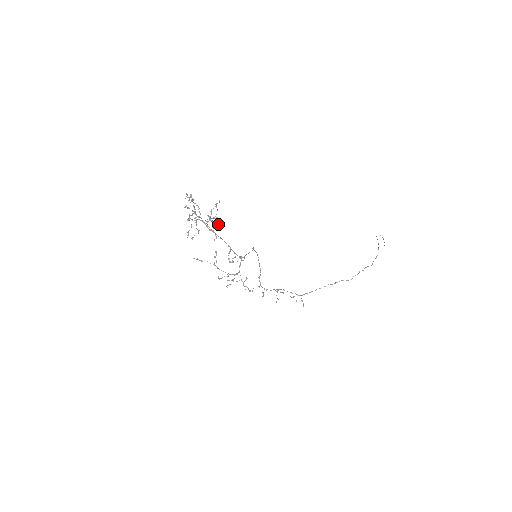
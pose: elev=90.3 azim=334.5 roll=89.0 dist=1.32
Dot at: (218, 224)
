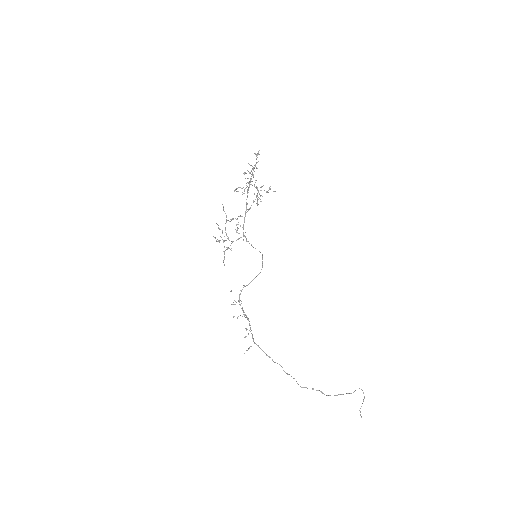
Dot at: (257, 201)
